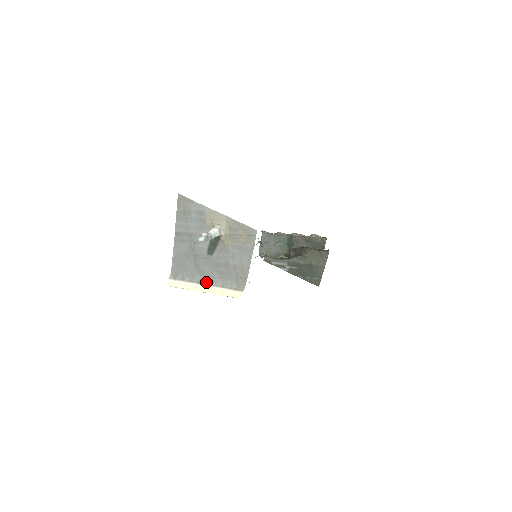
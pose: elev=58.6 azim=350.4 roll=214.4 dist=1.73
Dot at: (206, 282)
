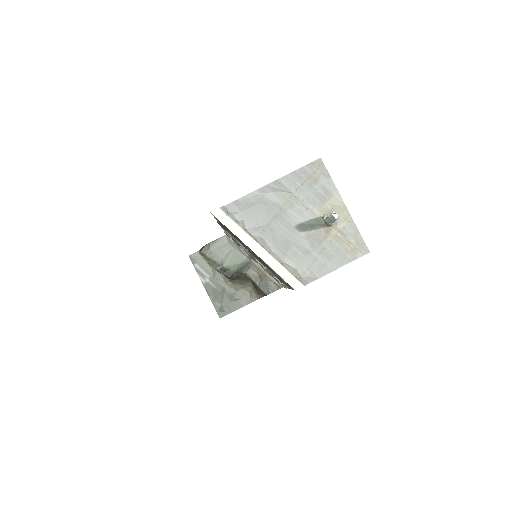
Dot at: (266, 246)
